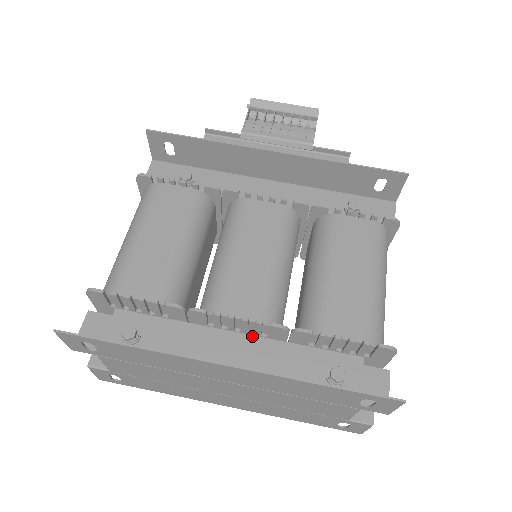
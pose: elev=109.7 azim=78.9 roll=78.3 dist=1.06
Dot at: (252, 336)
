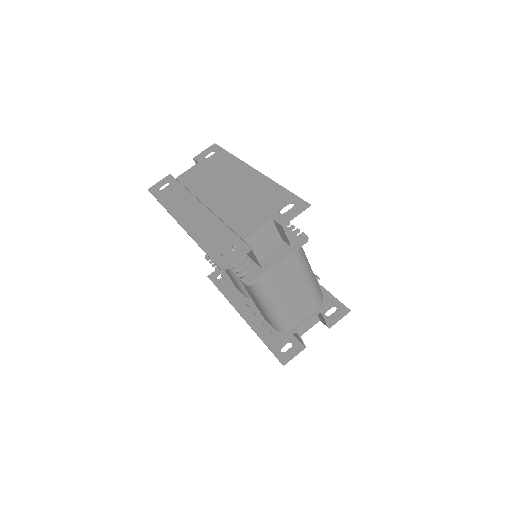
Dot at: occluded
